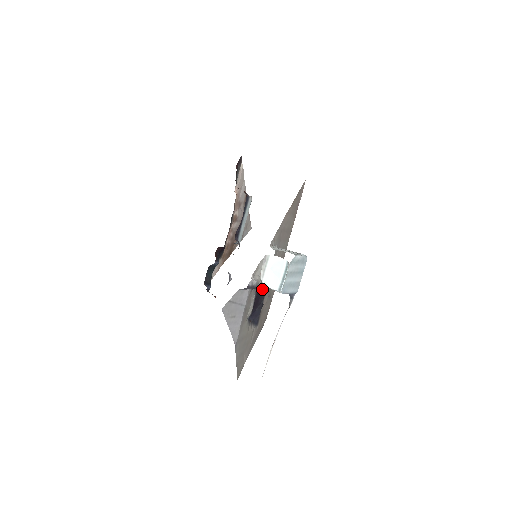
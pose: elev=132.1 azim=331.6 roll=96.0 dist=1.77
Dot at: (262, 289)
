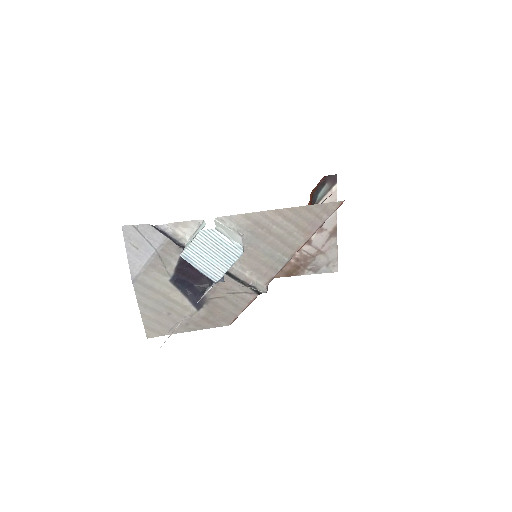
Dot at: occluded
